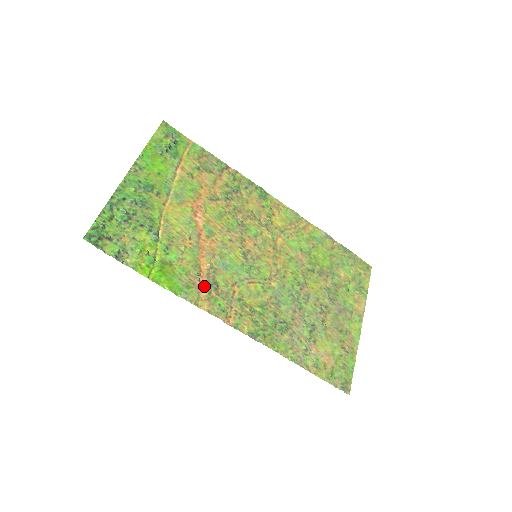
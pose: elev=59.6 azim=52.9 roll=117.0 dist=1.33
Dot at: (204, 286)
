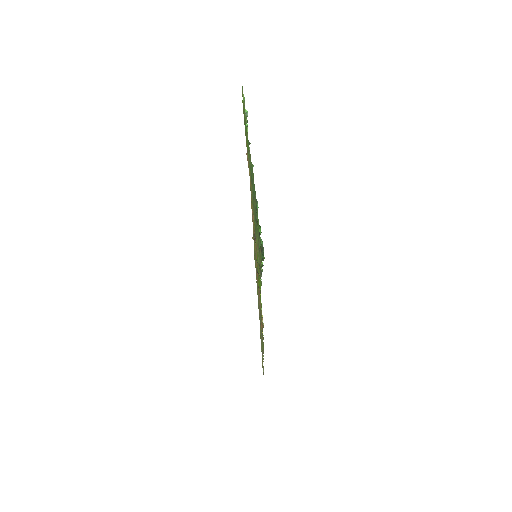
Dot at: occluded
